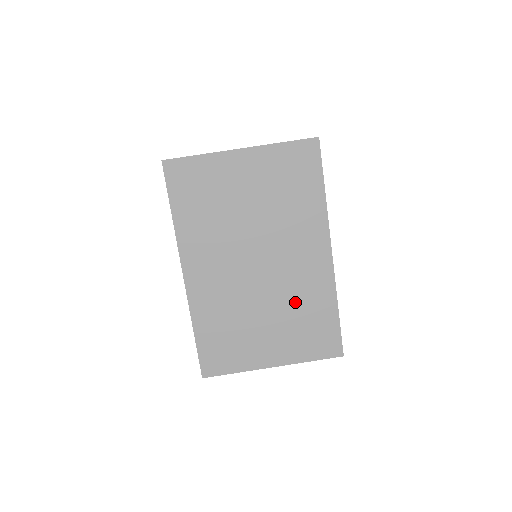
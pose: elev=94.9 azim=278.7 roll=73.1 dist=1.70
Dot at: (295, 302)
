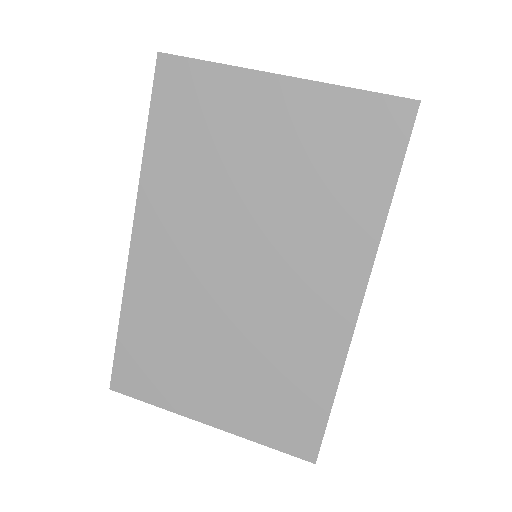
Dot at: (274, 350)
